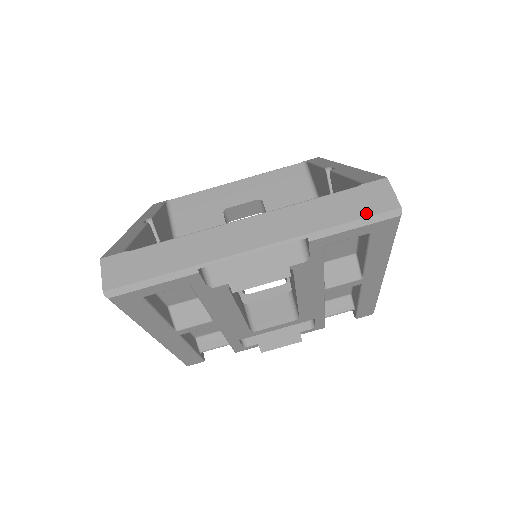
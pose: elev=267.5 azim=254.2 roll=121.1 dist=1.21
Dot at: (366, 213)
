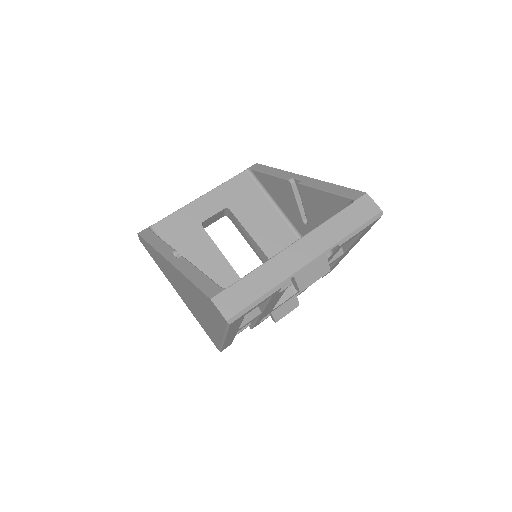
Dot at: (365, 220)
